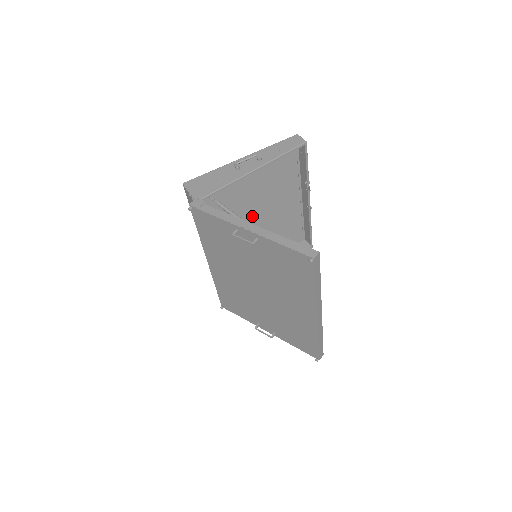
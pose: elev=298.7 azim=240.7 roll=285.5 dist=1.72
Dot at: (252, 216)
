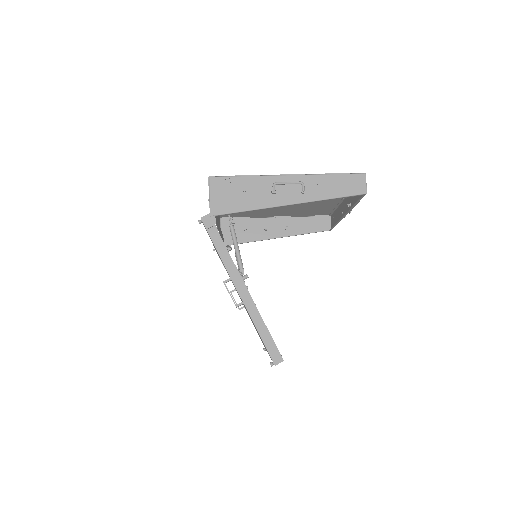
Dot at: occluded
